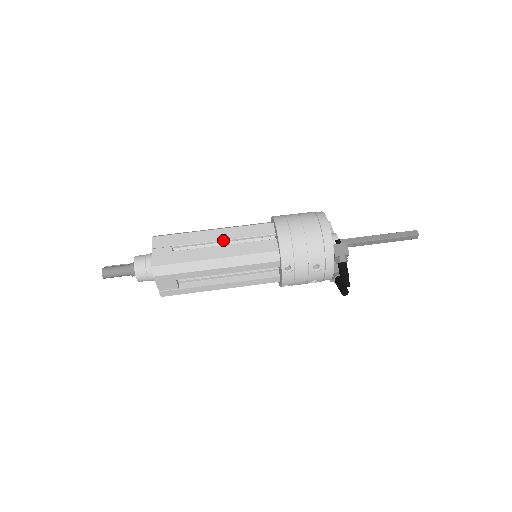
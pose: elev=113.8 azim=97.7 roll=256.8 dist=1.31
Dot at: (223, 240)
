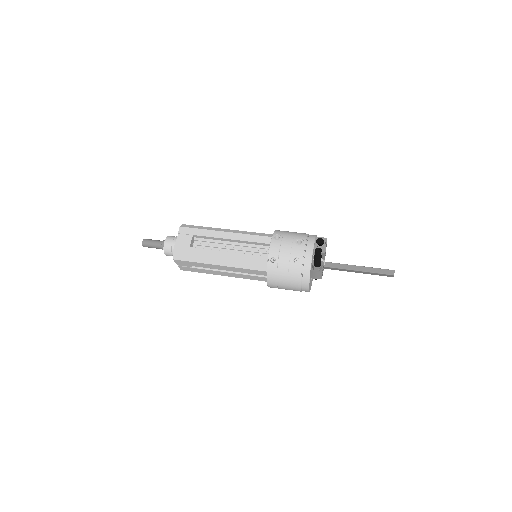
Dot at: occluded
